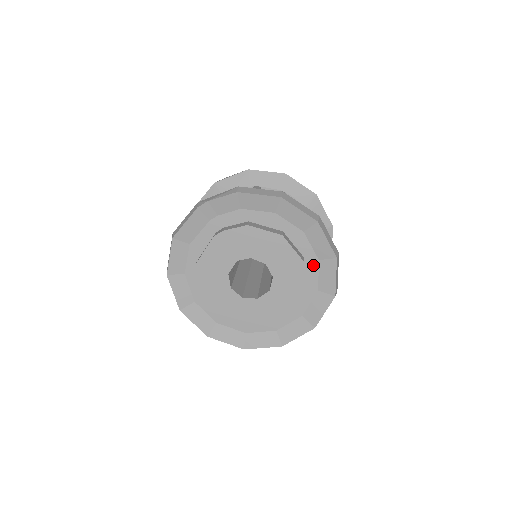
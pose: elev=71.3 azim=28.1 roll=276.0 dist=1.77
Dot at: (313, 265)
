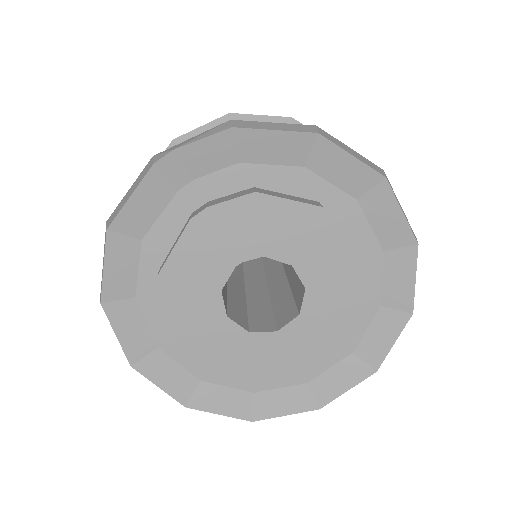
Dot at: (373, 261)
